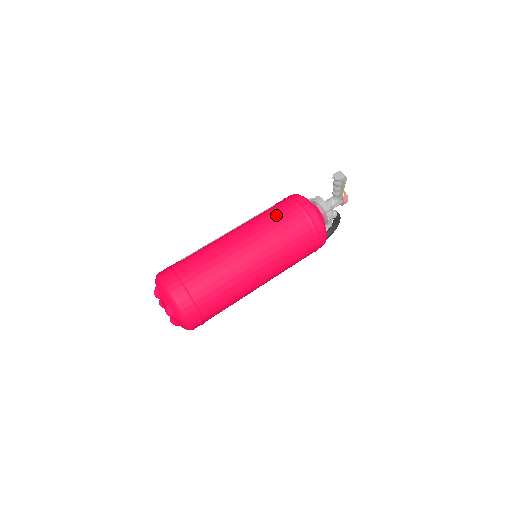
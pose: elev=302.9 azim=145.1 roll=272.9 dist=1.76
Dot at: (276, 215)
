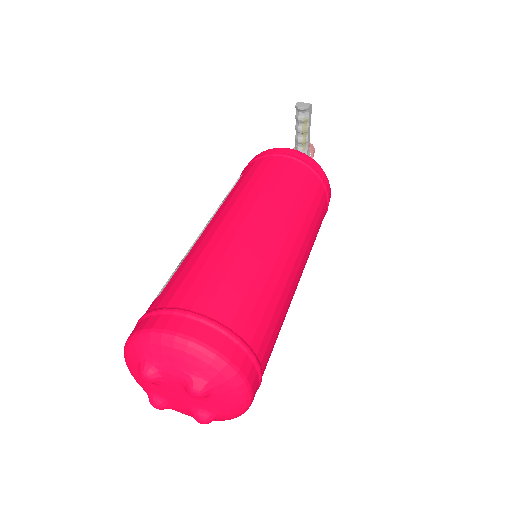
Dot at: (261, 174)
